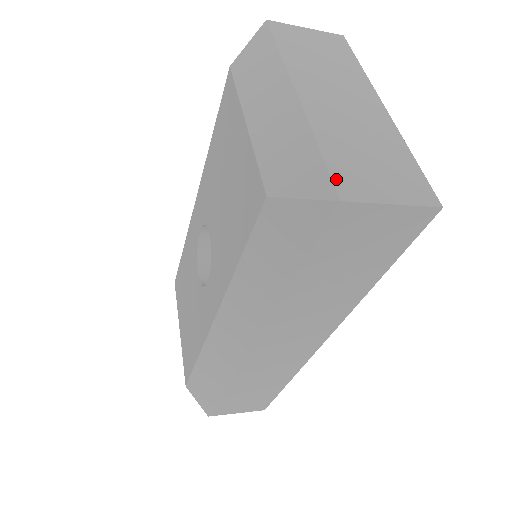
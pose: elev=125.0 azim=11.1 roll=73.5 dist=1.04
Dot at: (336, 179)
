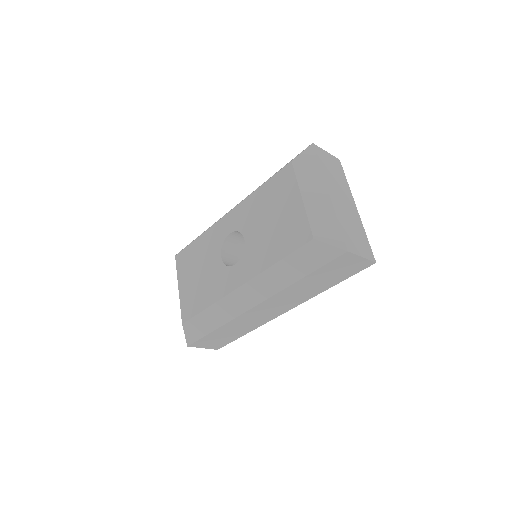
Dot at: (346, 241)
